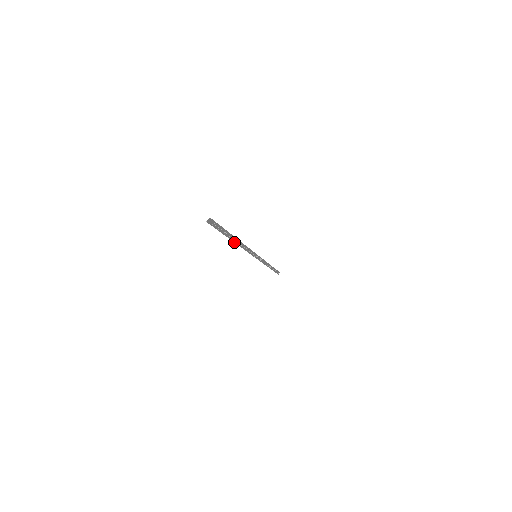
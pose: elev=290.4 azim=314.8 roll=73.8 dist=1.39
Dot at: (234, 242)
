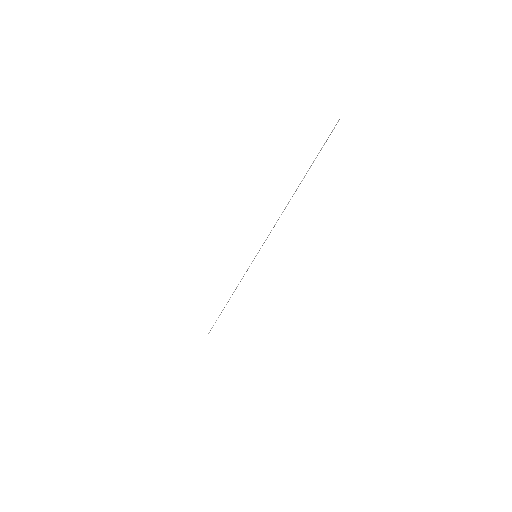
Dot at: occluded
